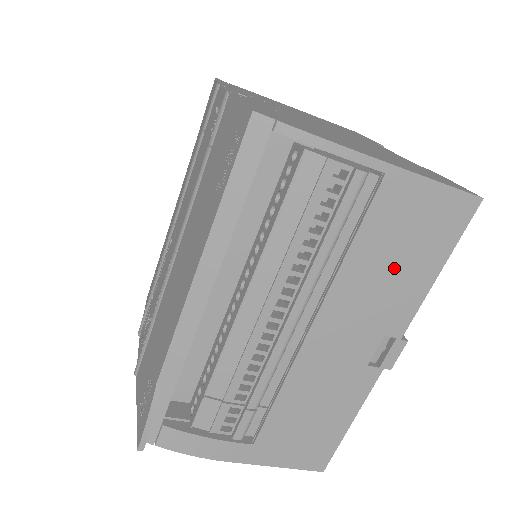
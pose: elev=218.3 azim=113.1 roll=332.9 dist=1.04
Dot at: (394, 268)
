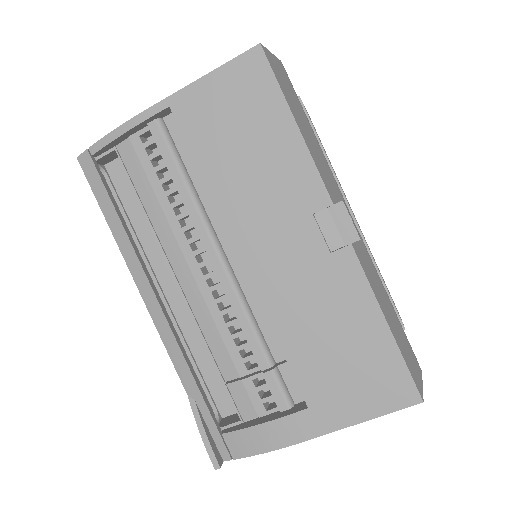
Dot at: (252, 156)
